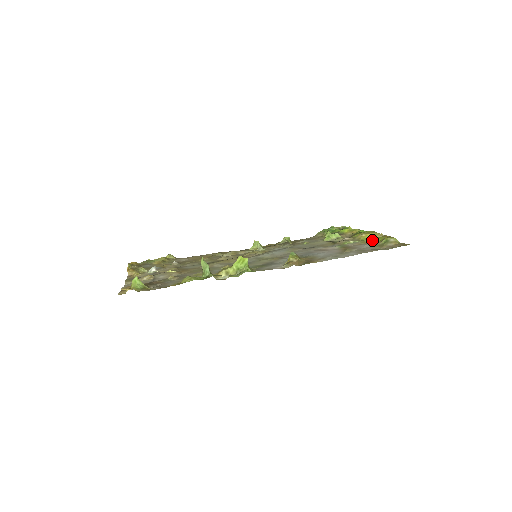
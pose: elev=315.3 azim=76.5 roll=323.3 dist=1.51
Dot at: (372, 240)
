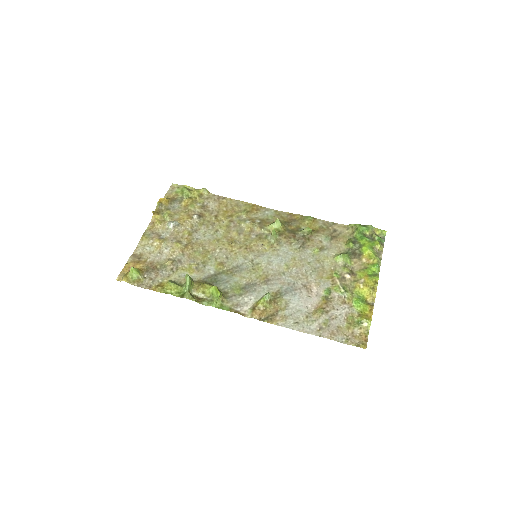
Dot at: (357, 304)
